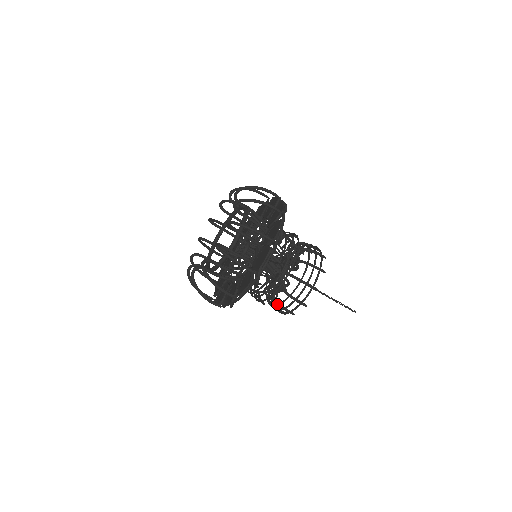
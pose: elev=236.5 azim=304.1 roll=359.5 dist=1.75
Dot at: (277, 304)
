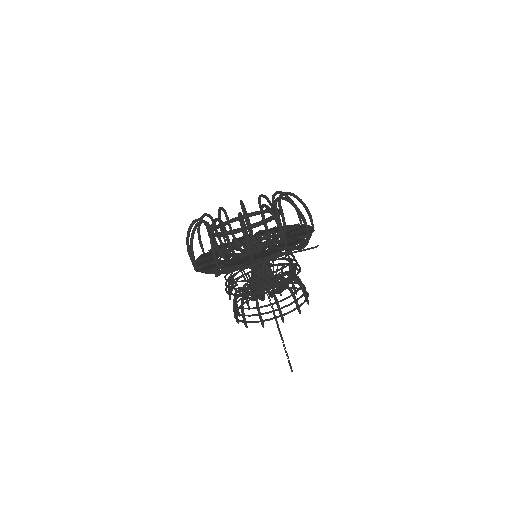
Dot at: (277, 300)
